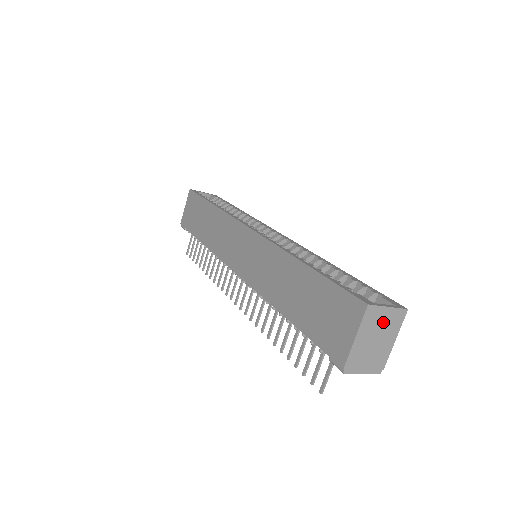
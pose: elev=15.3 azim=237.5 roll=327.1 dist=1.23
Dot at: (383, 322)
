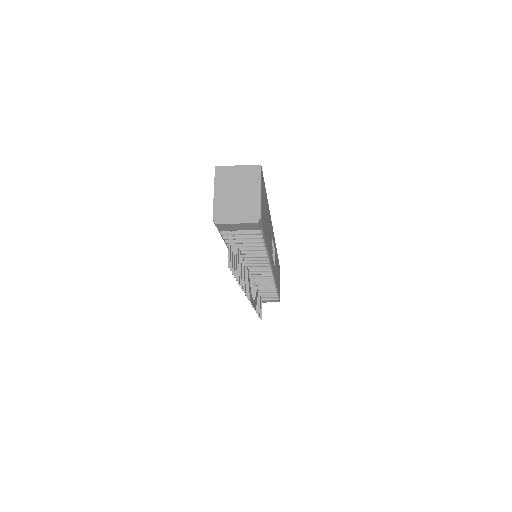
Dot at: (238, 178)
